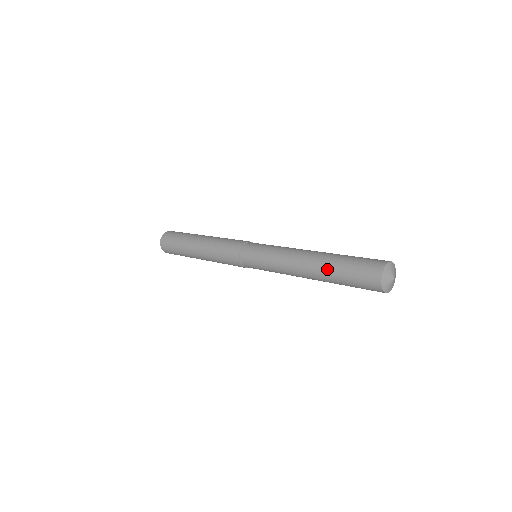
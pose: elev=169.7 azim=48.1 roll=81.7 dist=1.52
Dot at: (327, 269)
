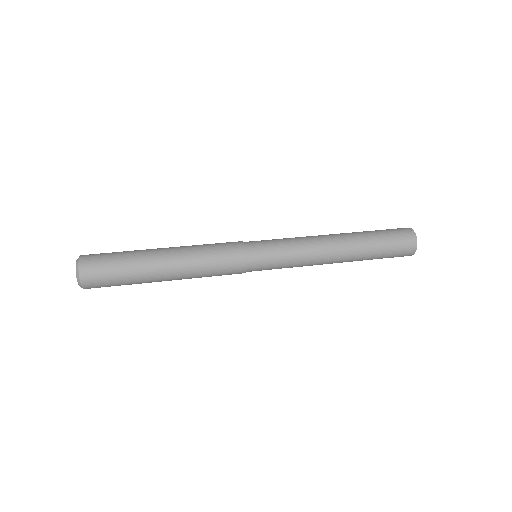
Dot at: (364, 242)
